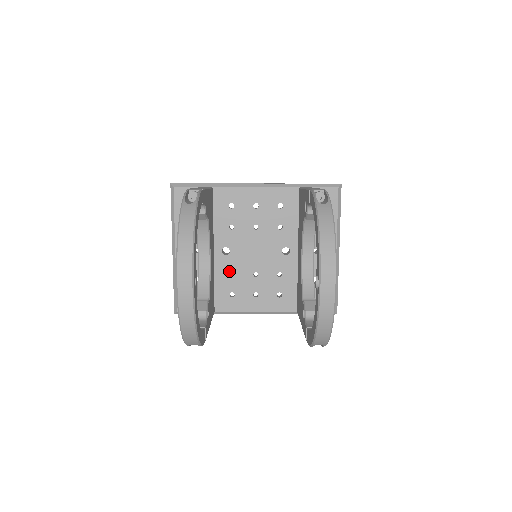
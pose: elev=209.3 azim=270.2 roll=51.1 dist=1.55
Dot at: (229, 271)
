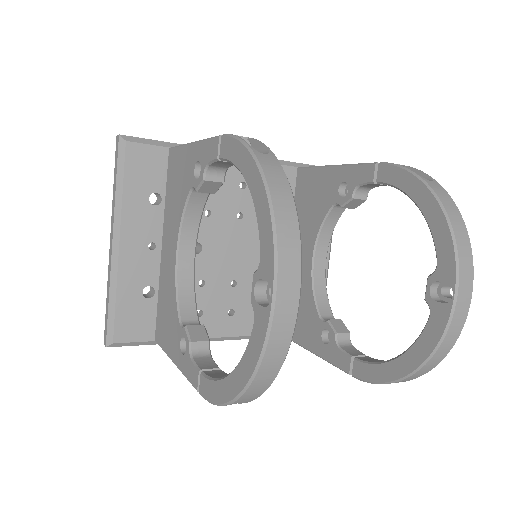
Dot at: (198, 278)
